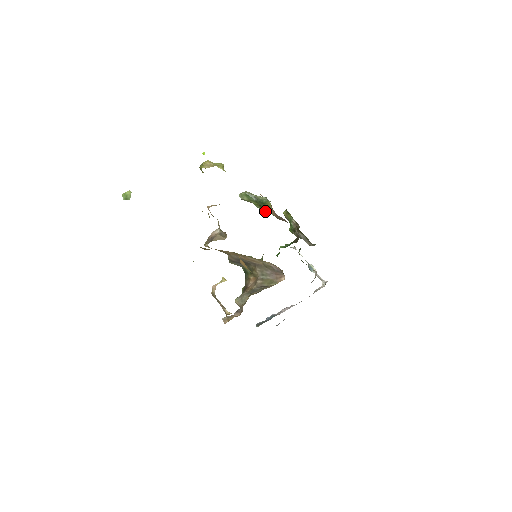
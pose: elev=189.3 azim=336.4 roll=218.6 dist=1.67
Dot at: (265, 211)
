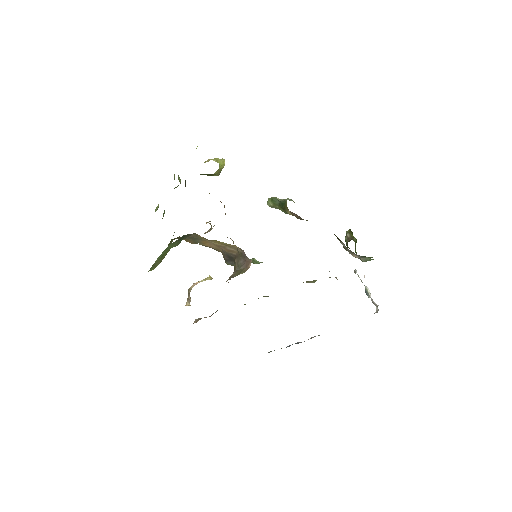
Dot at: (287, 213)
